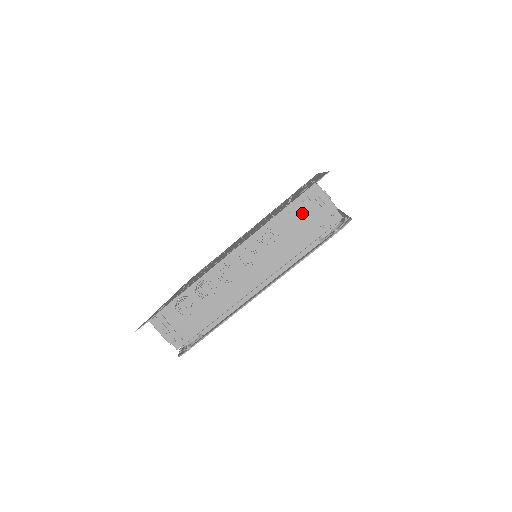
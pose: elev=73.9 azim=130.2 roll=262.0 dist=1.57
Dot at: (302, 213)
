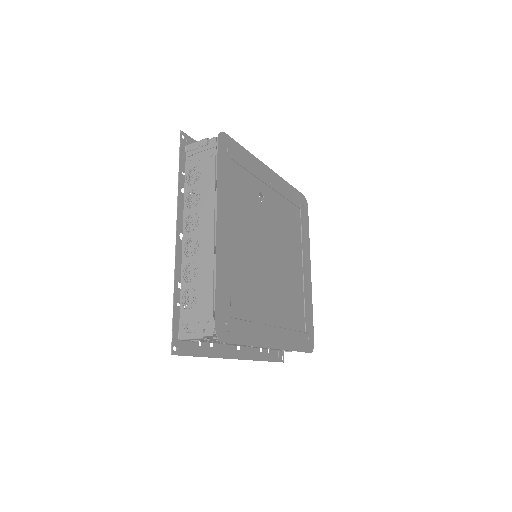
Dot at: (195, 165)
